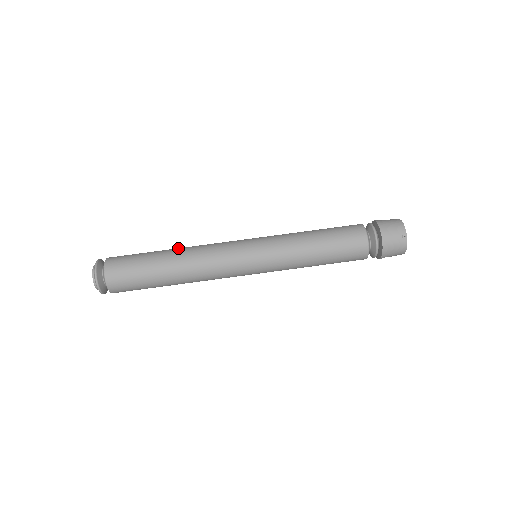
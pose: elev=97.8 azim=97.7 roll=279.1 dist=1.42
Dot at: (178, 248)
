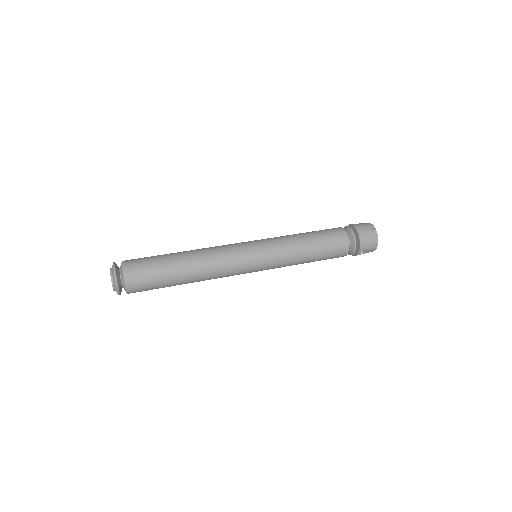
Dot at: occluded
